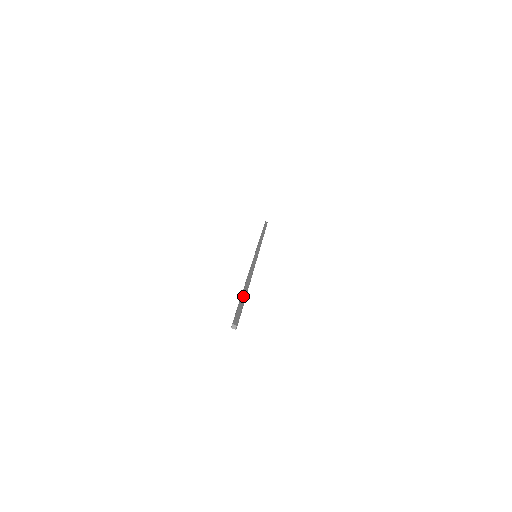
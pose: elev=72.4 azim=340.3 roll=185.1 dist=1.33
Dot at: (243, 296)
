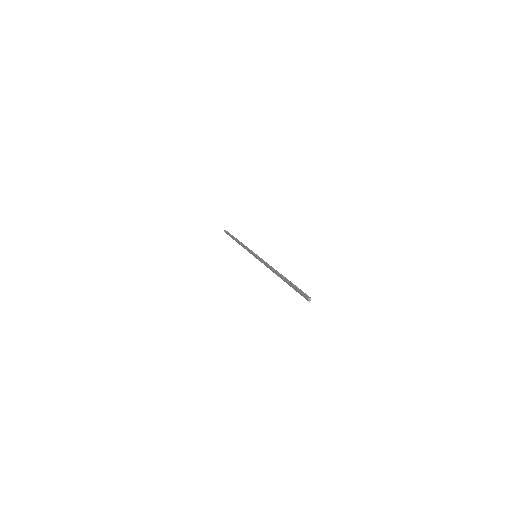
Dot at: (291, 282)
